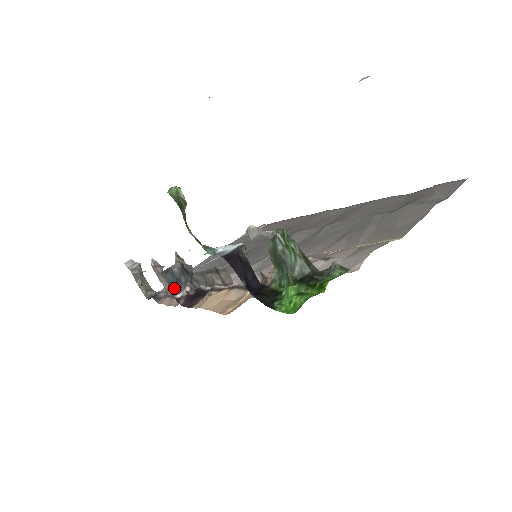
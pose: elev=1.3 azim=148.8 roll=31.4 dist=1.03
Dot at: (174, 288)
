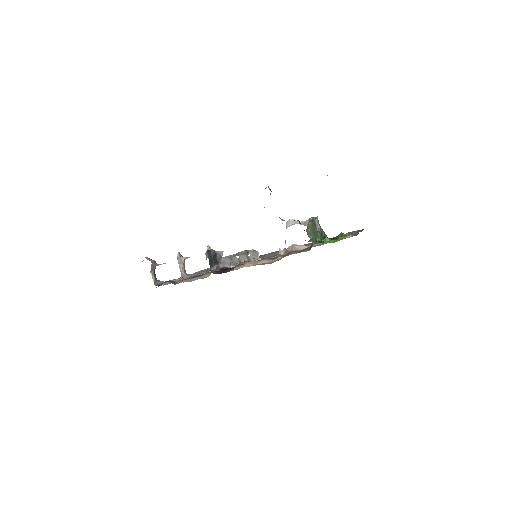
Dot at: (210, 263)
